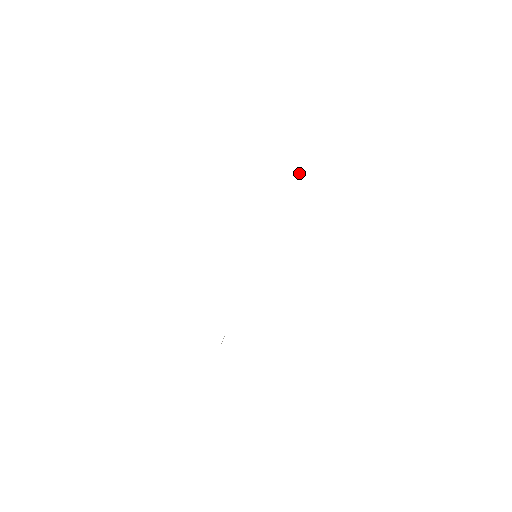
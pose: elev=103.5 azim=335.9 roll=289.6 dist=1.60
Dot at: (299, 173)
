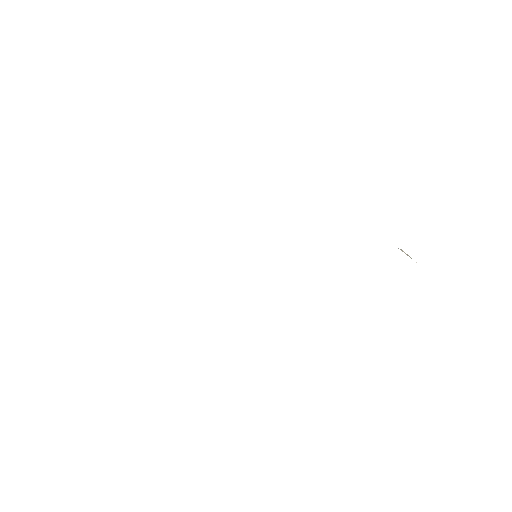
Dot at: (401, 250)
